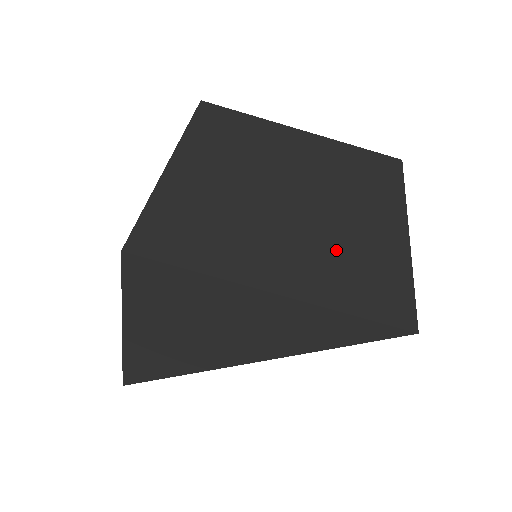
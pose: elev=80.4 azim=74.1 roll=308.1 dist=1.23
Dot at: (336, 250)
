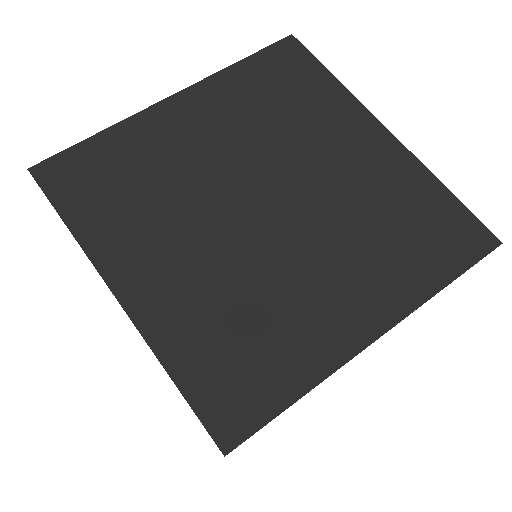
Dot at: occluded
